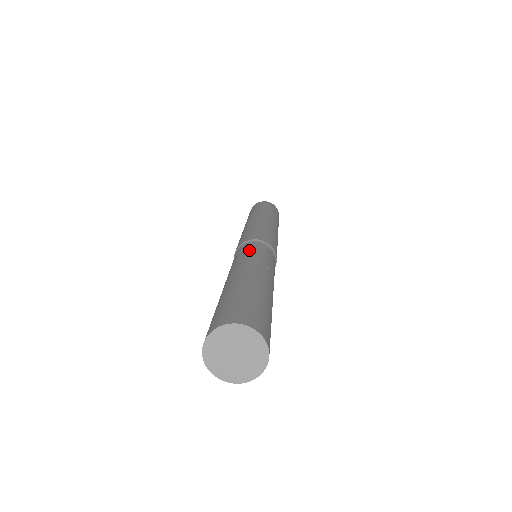
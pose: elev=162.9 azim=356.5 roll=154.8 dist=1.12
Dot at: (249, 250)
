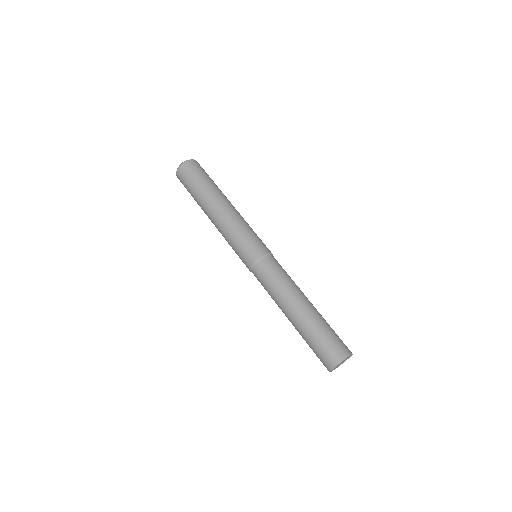
Dot at: (281, 271)
